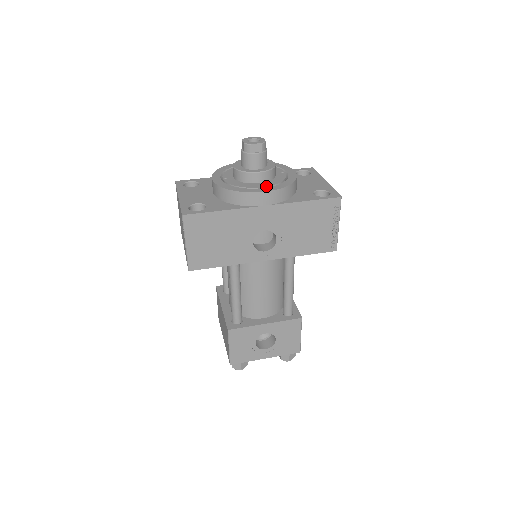
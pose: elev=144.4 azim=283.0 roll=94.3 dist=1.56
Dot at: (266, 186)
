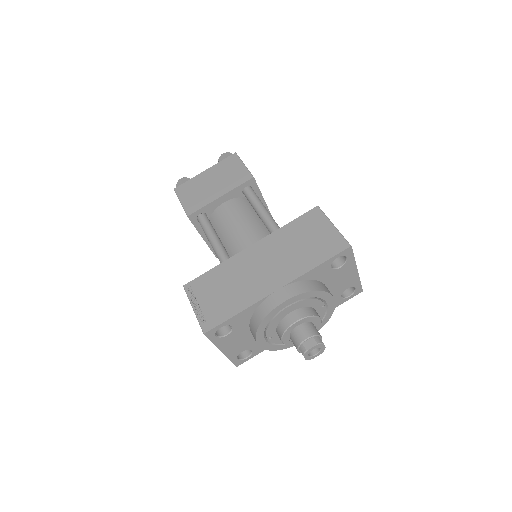
Dot at: occluded
